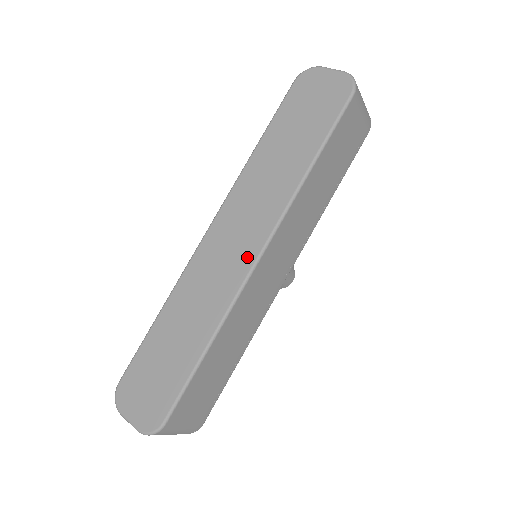
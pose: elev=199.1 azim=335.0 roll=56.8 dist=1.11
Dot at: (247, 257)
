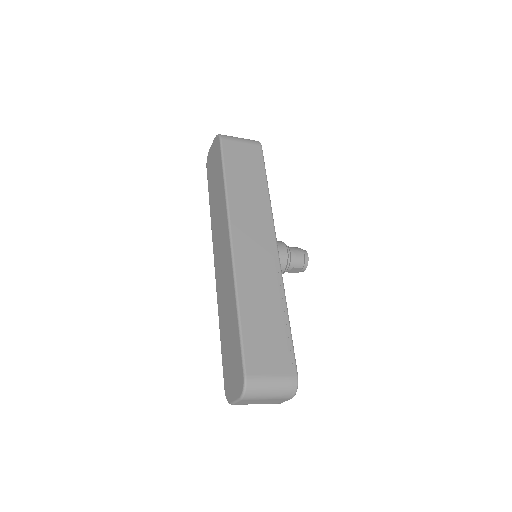
Dot at: (228, 250)
